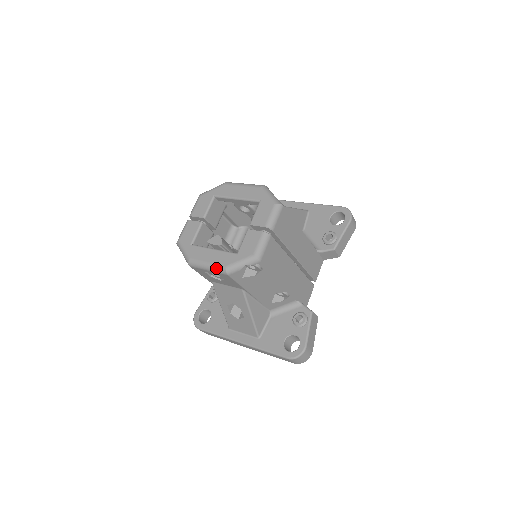
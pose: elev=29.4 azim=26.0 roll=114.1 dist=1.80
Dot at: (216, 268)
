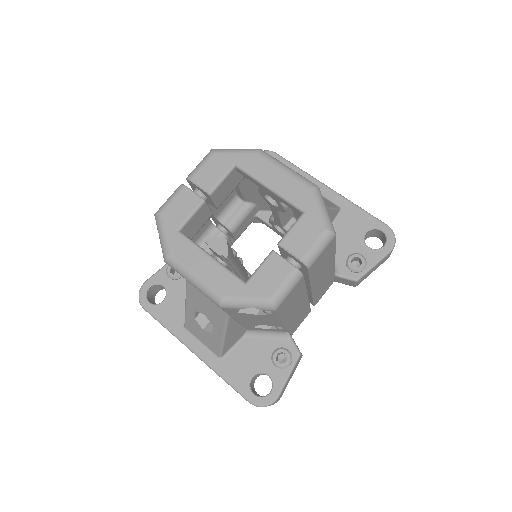
Dot at: (206, 290)
